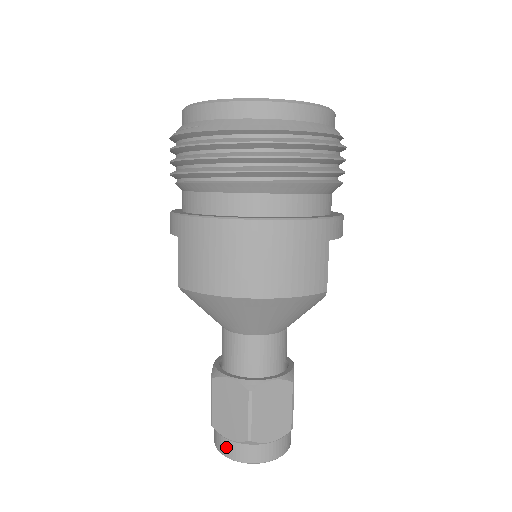
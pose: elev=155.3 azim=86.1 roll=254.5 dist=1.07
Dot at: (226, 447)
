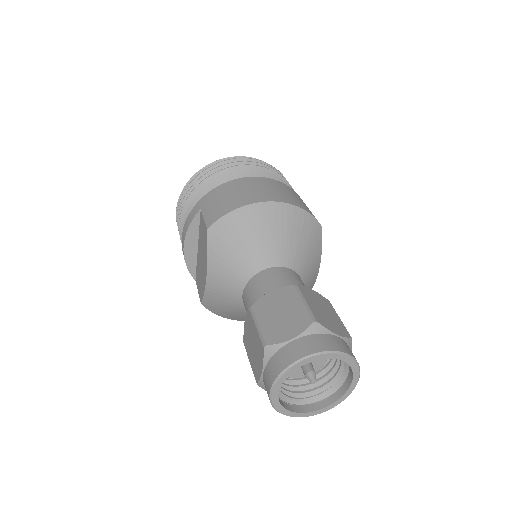
Dot at: (291, 351)
